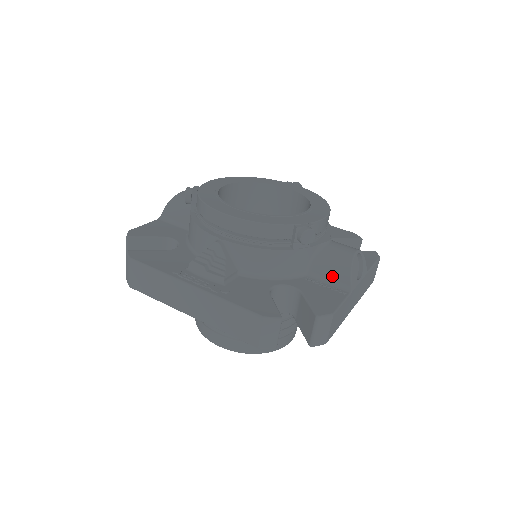
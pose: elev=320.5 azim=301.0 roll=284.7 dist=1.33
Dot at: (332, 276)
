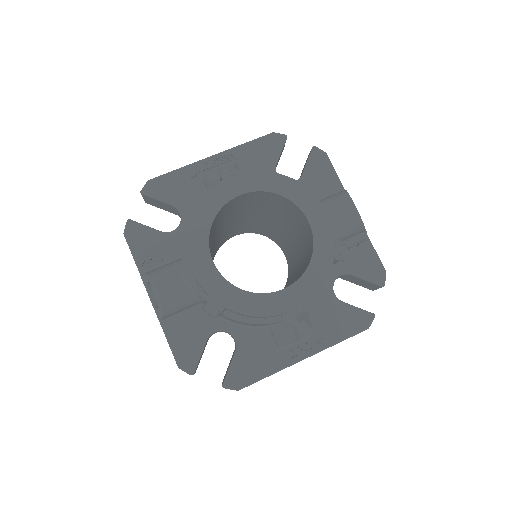
Dot at: (350, 237)
